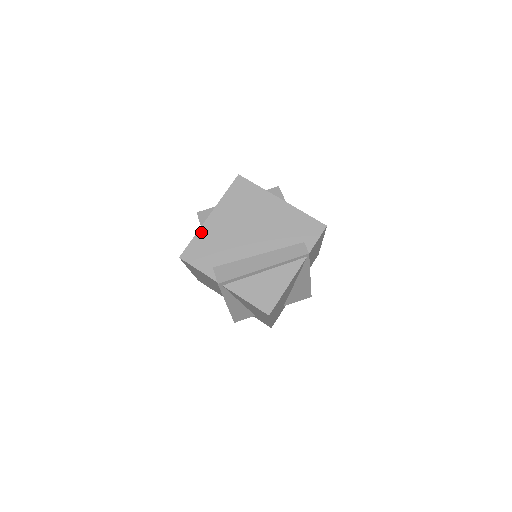
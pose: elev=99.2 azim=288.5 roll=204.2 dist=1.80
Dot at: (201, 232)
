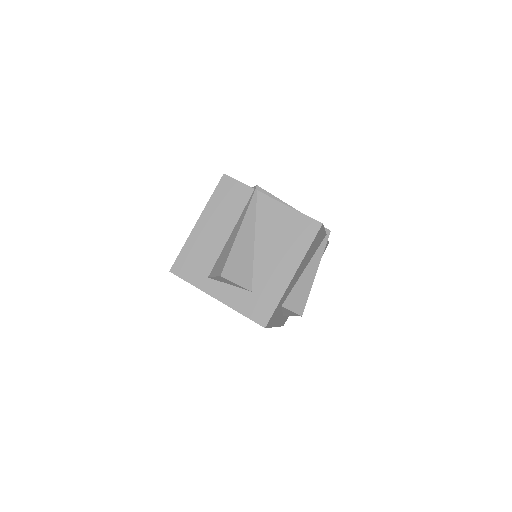
Dot at: occluded
